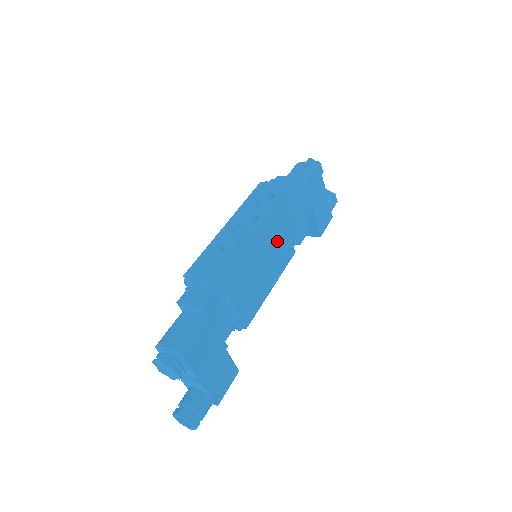
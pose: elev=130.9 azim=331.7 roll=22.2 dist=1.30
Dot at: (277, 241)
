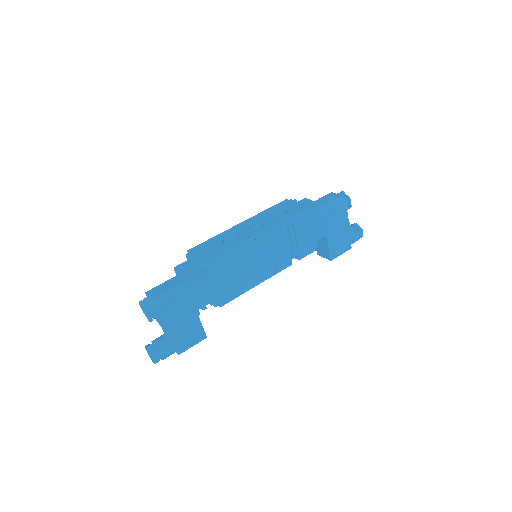
Dot at: (275, 250)
